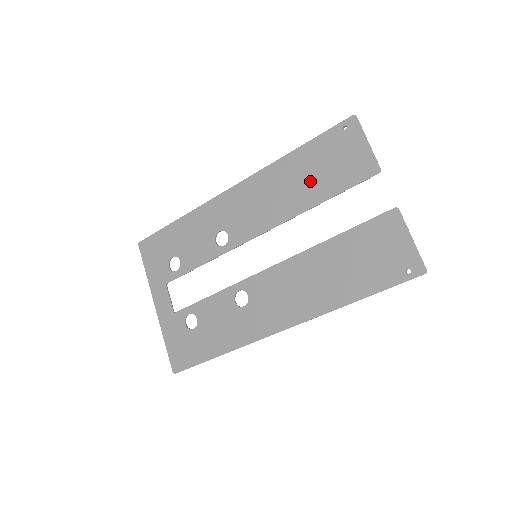
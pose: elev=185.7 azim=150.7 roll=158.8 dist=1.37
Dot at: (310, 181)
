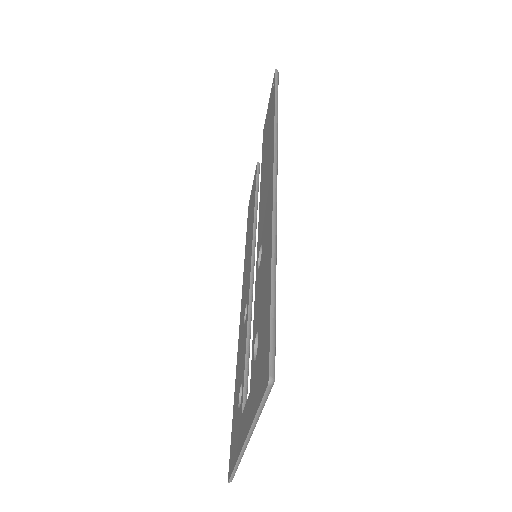
Dot at: (250, 221)
